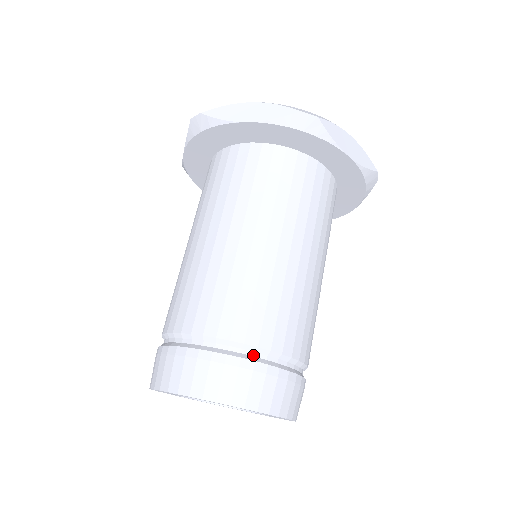
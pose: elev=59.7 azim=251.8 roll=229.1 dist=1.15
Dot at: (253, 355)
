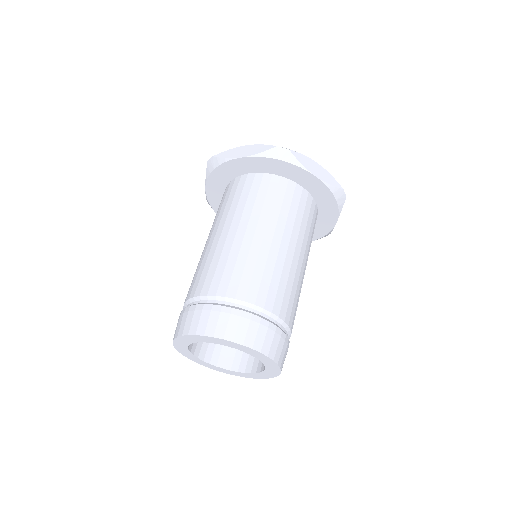
Dot at: (242, 307)
